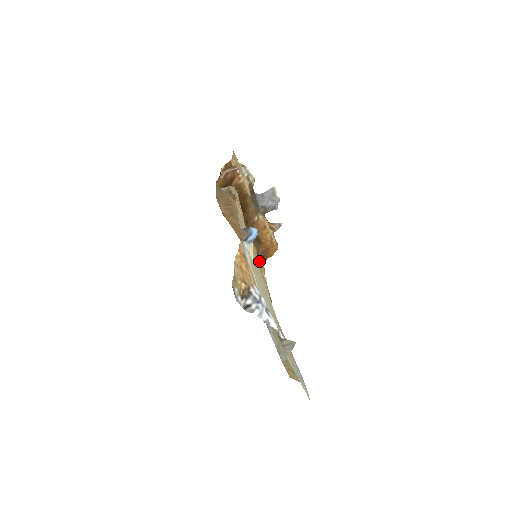
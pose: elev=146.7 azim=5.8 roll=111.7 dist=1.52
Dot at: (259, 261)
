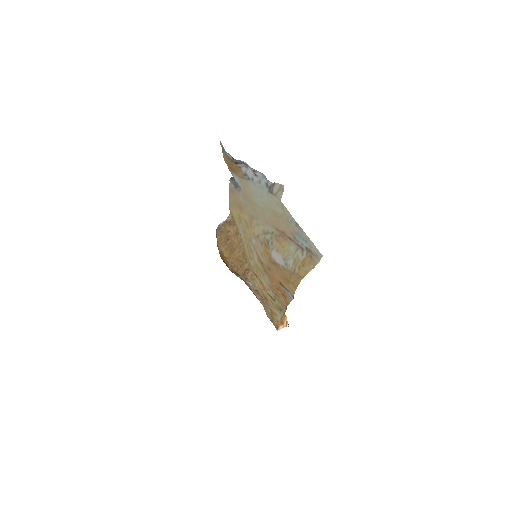
Dot at: (270, 320)
